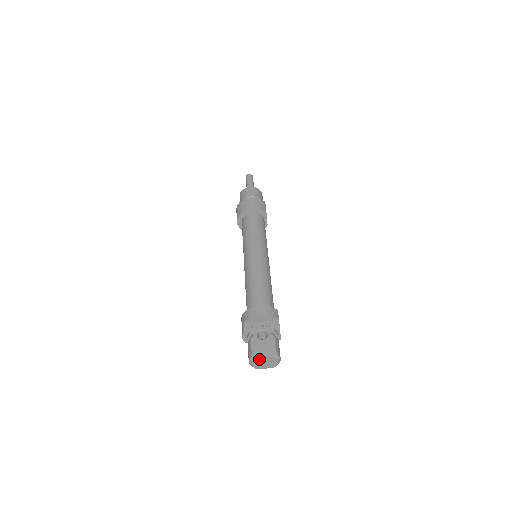
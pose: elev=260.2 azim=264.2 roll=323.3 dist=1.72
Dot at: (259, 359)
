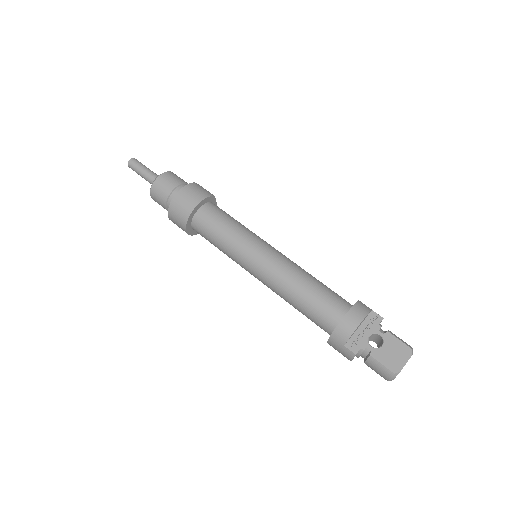
Dot at: (401, 369)
